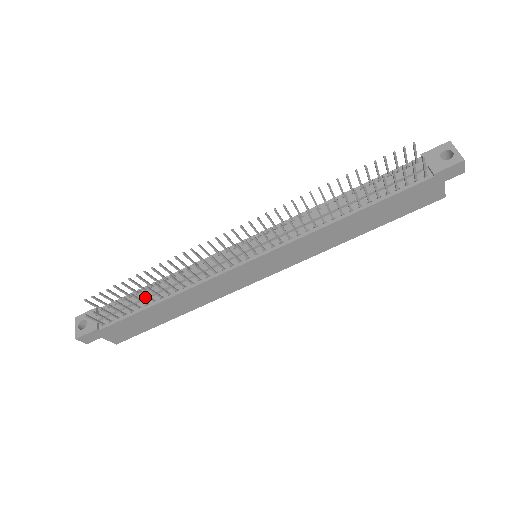
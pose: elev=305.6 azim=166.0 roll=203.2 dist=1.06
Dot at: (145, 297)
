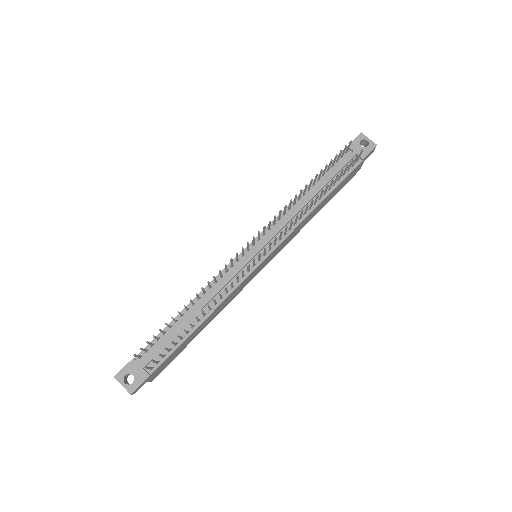
Dot at: (183, 327)
